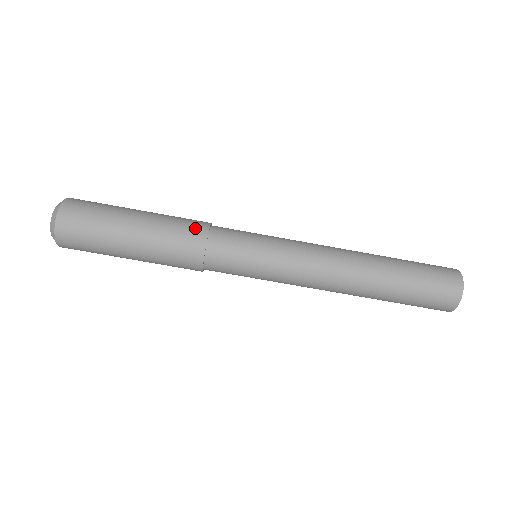
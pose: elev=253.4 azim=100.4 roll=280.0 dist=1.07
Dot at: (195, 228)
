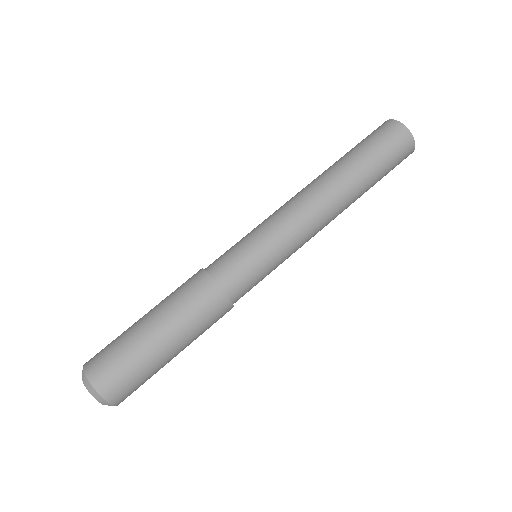
Dot at: (197, 283)
